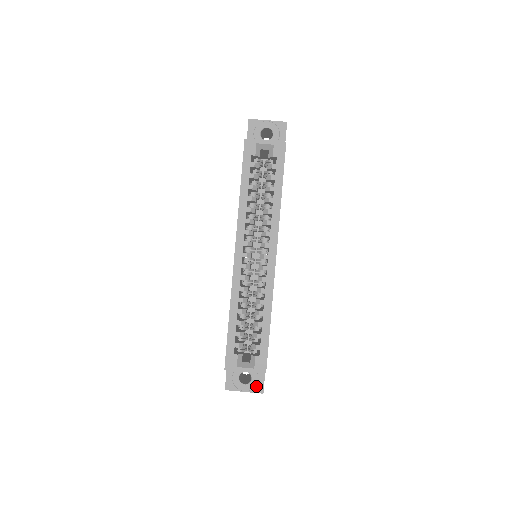
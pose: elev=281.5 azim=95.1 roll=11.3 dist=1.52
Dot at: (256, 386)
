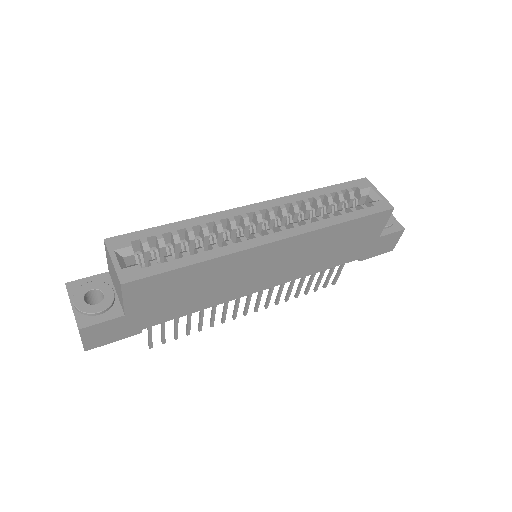
Dot at: (87, 316)
